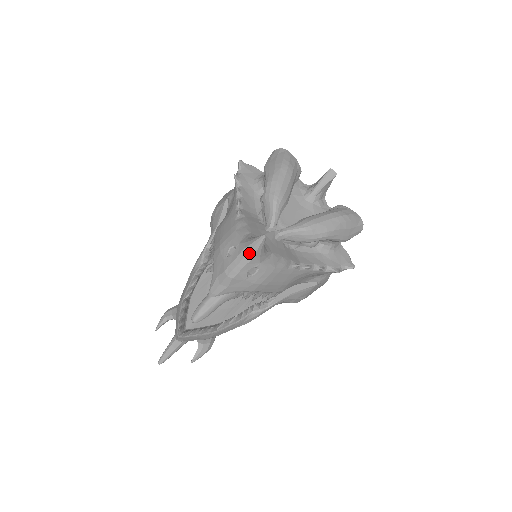
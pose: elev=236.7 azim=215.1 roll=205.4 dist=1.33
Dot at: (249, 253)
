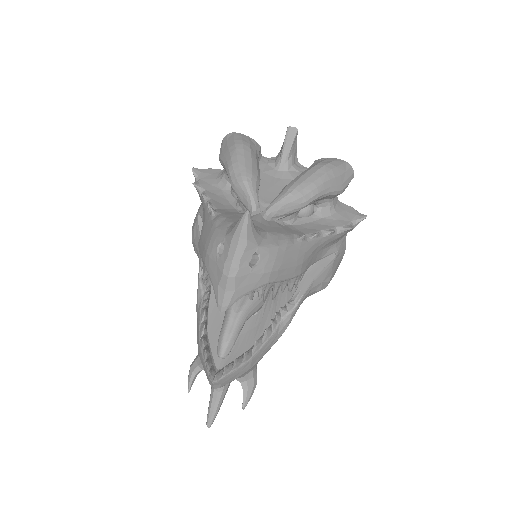
Dot at: (240, 239)
